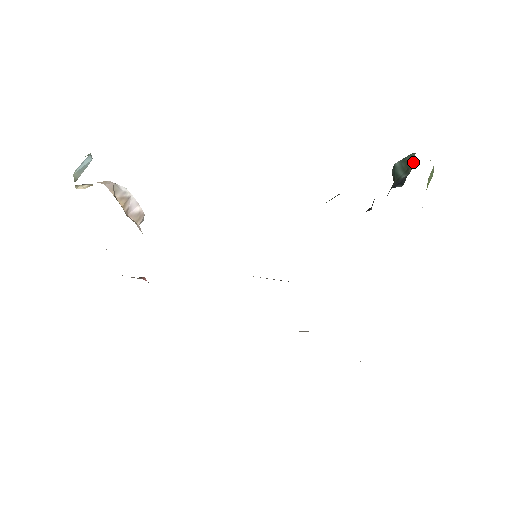
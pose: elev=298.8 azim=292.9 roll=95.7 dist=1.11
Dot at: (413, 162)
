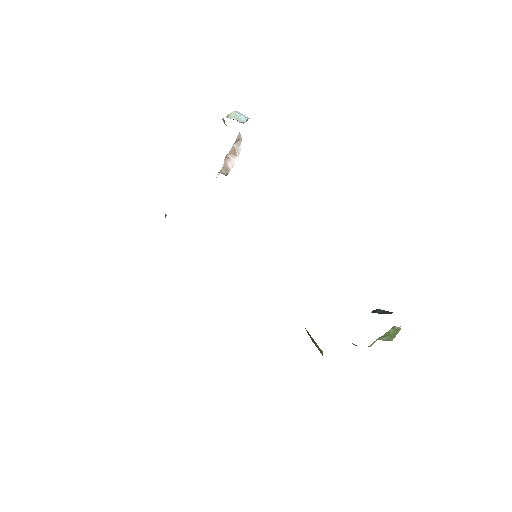
Dot at: occluded
